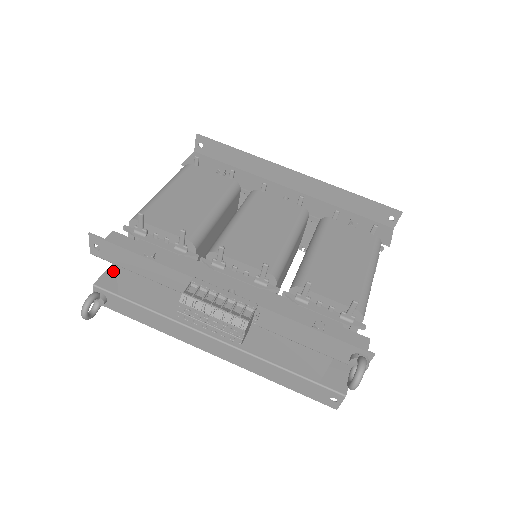
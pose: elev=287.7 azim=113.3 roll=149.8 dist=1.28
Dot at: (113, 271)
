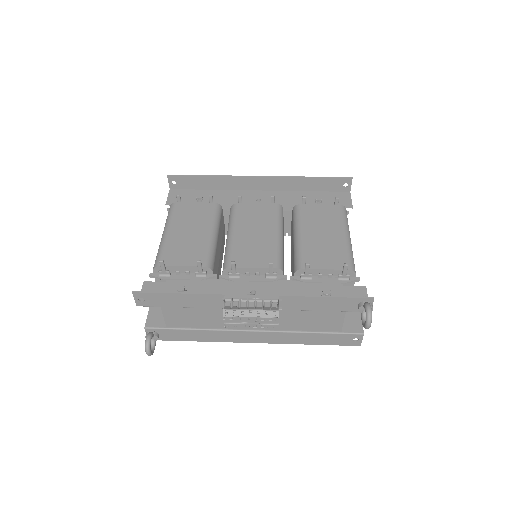
Dot at: (154, 311)
